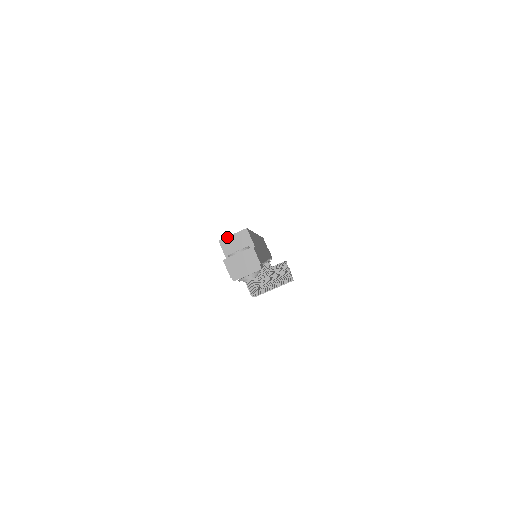
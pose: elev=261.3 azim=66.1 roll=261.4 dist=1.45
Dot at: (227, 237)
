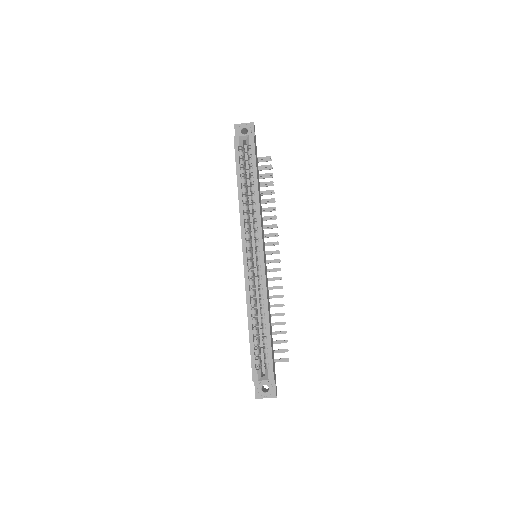
Dot at: occluded
